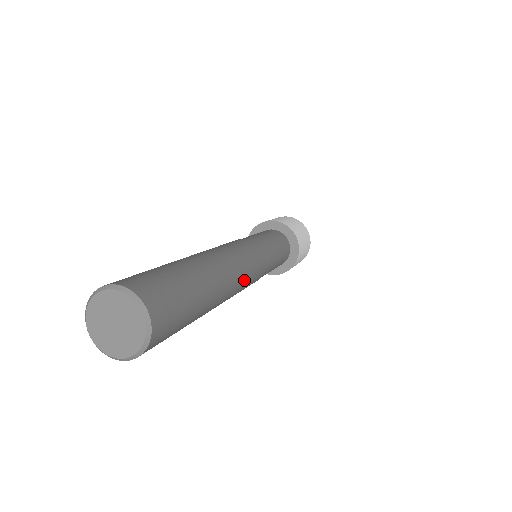
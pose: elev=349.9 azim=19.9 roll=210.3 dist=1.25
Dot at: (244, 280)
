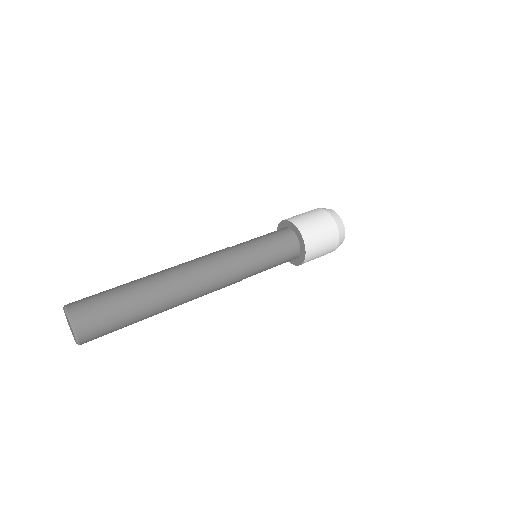
Dot at: (201, 296)
